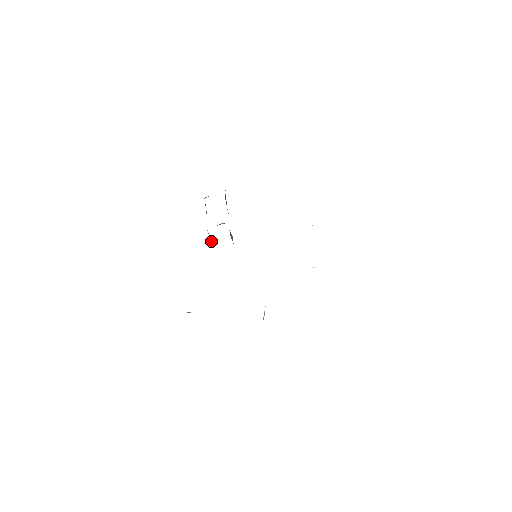
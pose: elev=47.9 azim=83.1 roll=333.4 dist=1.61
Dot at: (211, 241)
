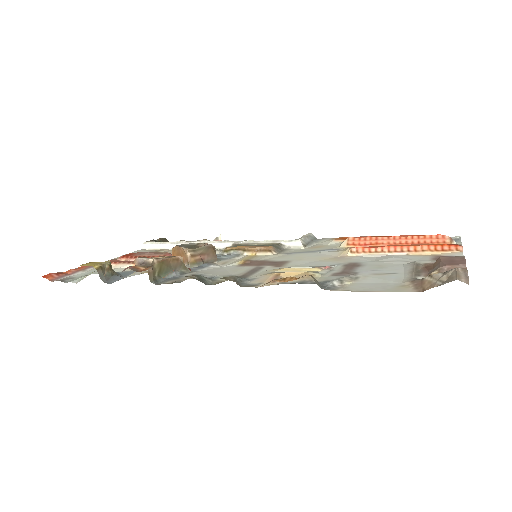
Dot at: occluded
